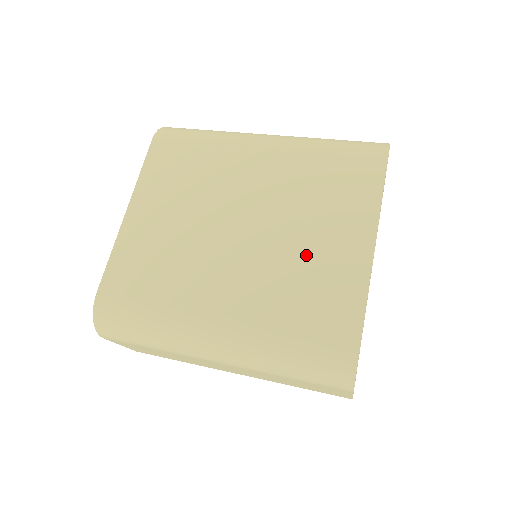
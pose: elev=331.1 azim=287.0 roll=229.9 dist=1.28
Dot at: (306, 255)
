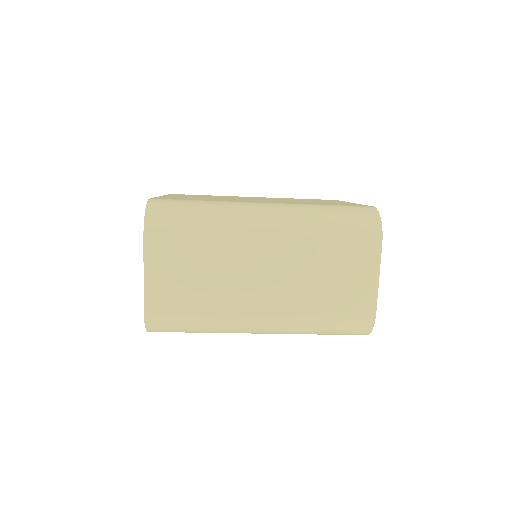
Dot at: occluded
